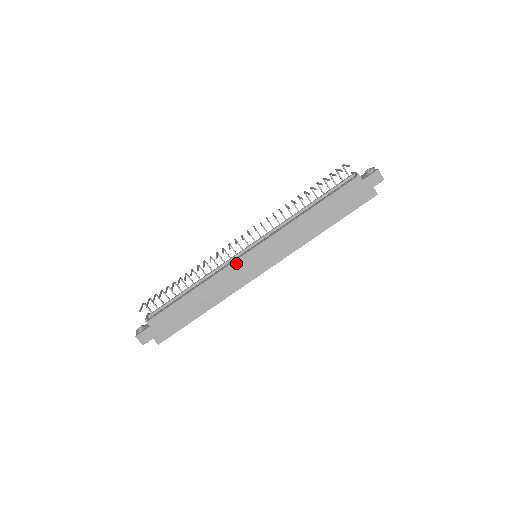
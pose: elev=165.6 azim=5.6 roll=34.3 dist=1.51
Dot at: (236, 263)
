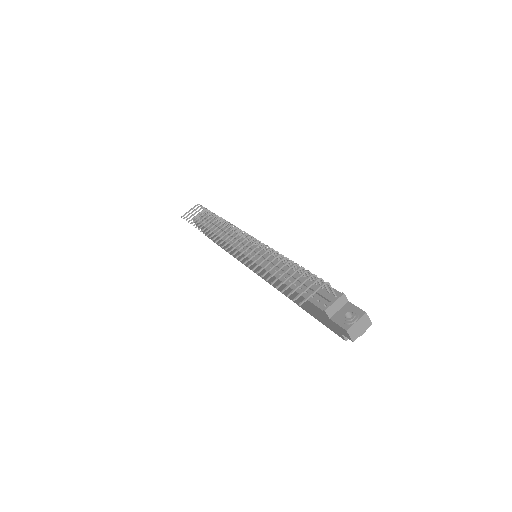
Dot at: (235, 249)
